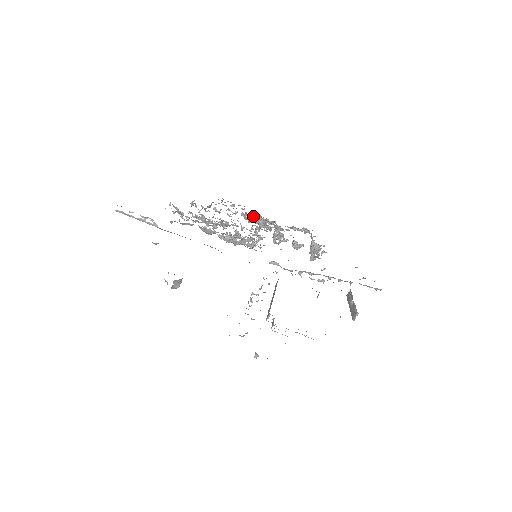
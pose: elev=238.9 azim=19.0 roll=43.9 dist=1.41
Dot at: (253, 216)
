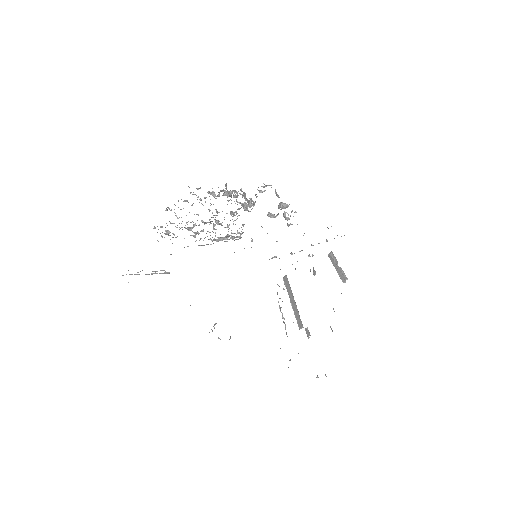
Dot at: occluded
